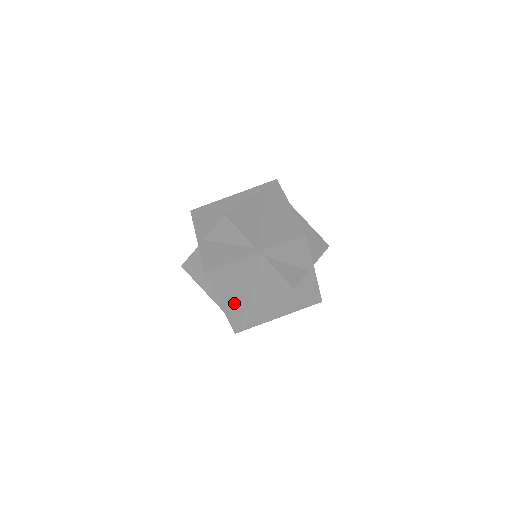
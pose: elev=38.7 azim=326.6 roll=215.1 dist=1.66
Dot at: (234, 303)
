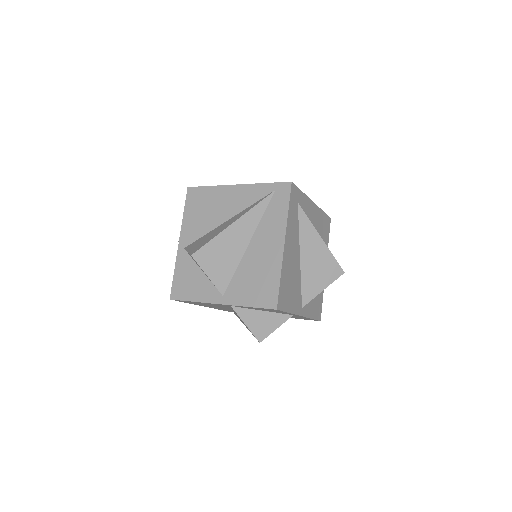
Dot at: occluded
